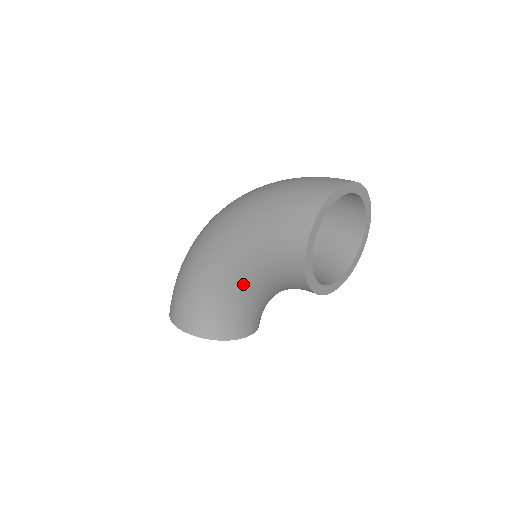
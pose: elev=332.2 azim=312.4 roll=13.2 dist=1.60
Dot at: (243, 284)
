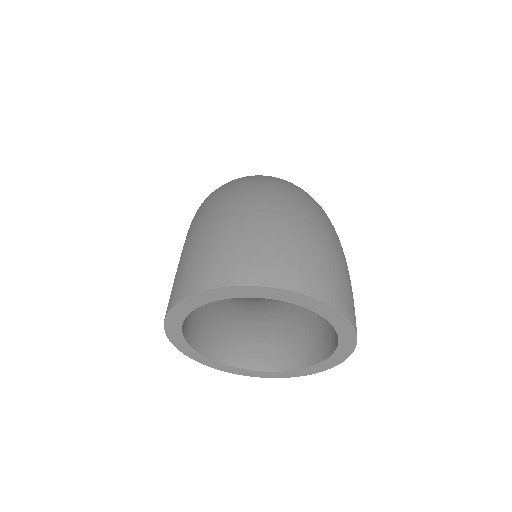
Dot at: occluded
